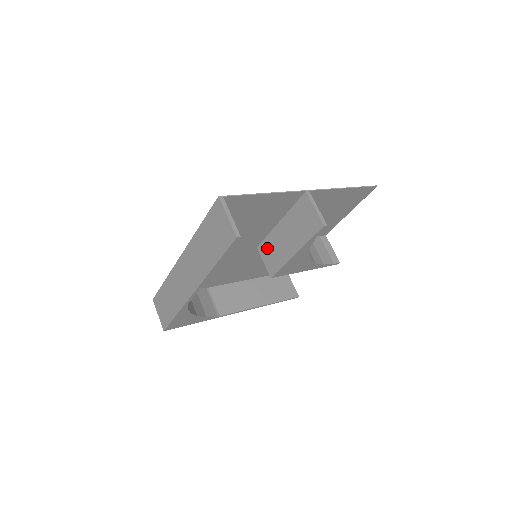
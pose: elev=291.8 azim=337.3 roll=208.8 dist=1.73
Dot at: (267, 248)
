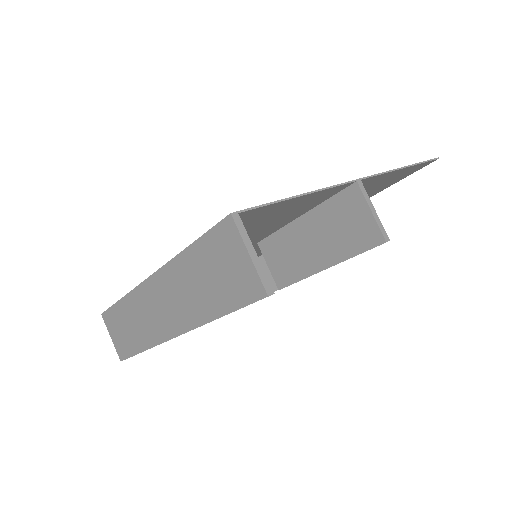
Dot at: (275, 248)
